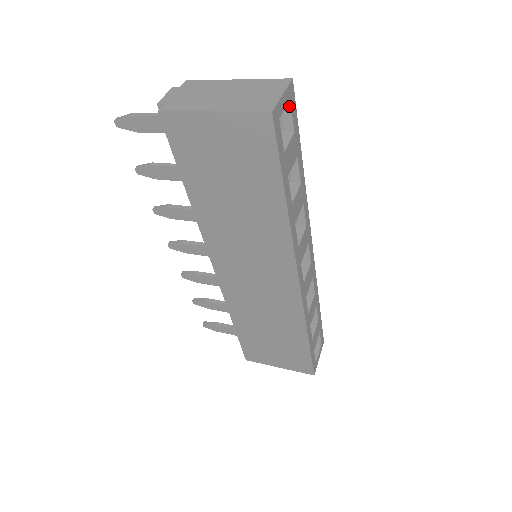
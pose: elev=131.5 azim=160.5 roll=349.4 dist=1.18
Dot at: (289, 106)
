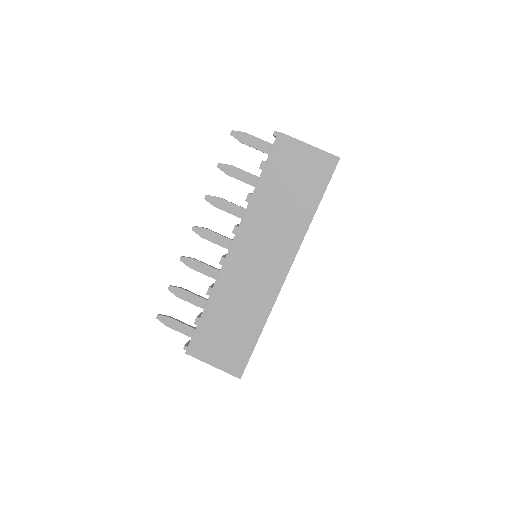
Dot at: occluded
